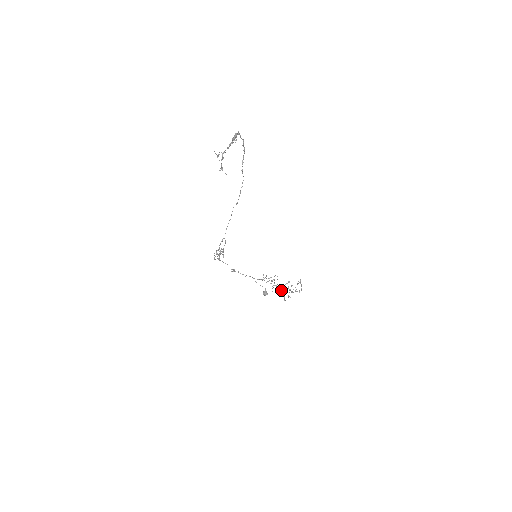
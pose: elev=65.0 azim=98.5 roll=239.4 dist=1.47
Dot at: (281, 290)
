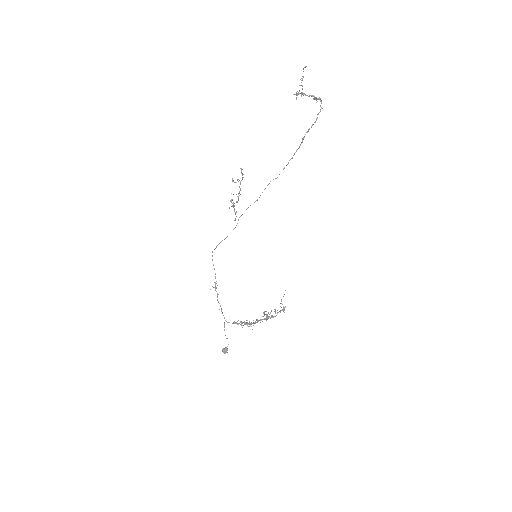
Dot at: (253, 325)
